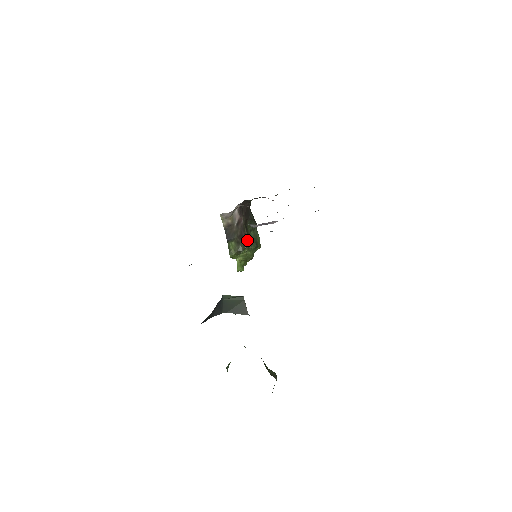
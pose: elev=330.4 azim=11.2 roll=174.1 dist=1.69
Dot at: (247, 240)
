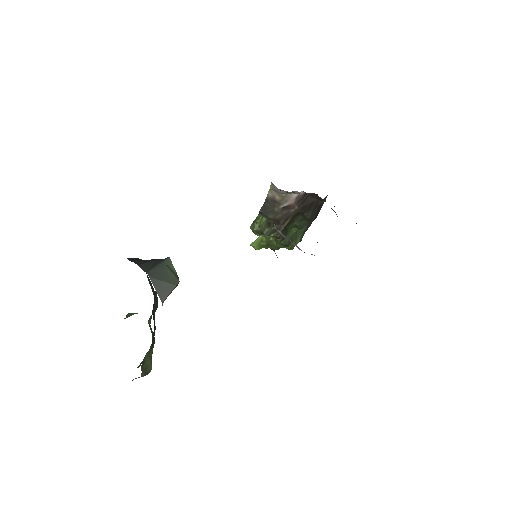
Dot at: (280, 231)
